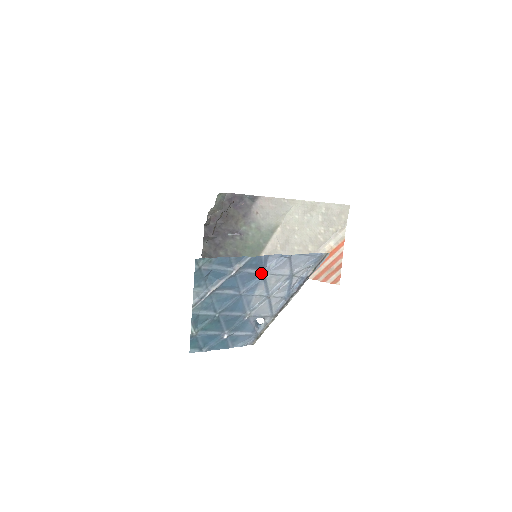
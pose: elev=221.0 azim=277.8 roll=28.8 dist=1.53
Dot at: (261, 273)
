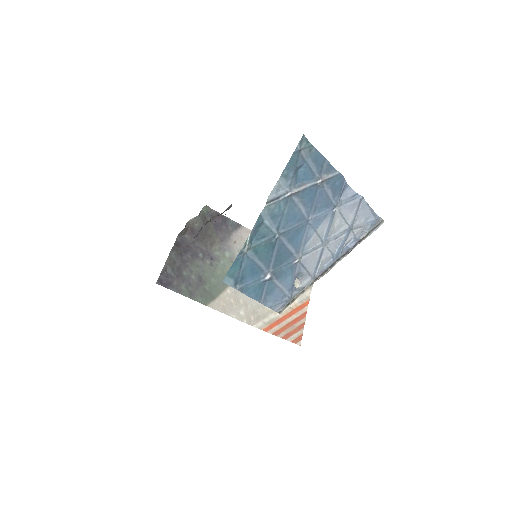
Dot at: (334, 204)
